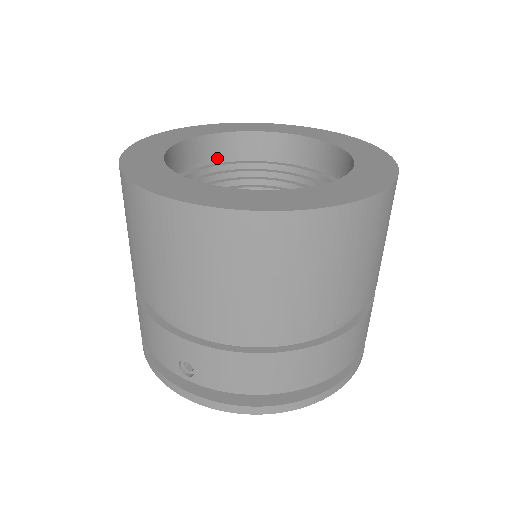
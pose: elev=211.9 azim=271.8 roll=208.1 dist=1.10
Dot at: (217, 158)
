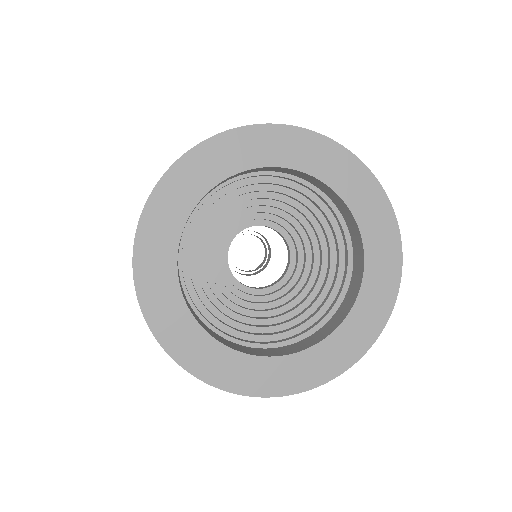
Dot at: occluded
